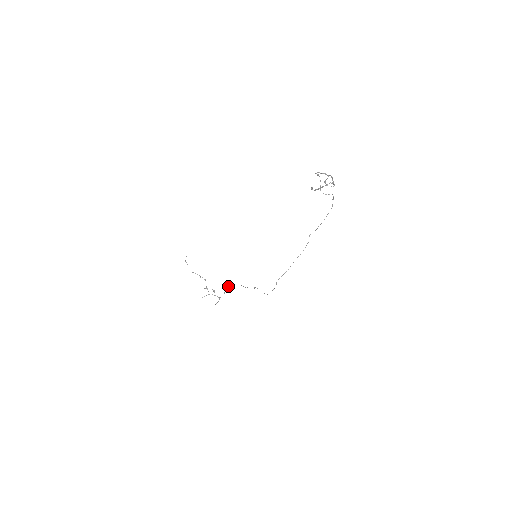
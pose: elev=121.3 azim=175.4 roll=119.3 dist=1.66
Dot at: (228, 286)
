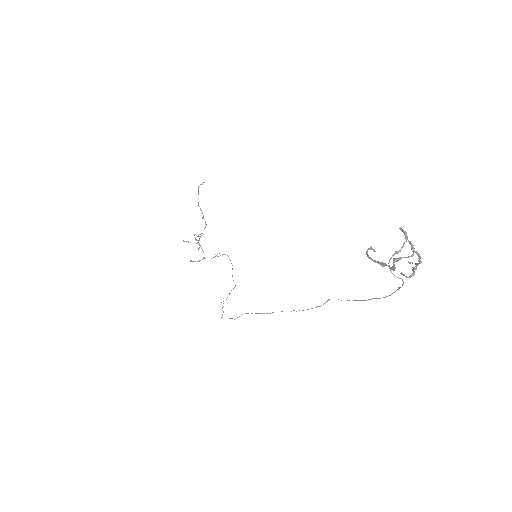
Dot at: (223, 254)
